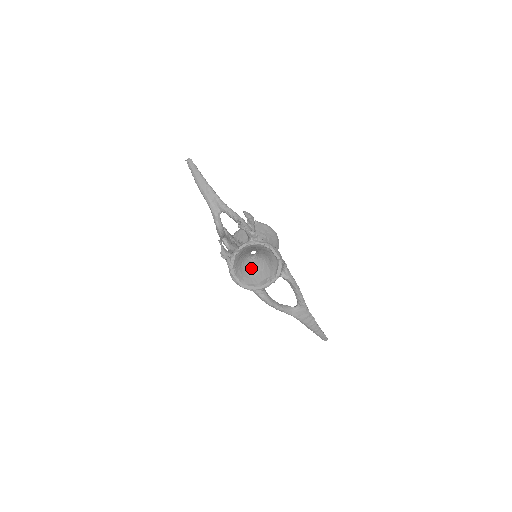
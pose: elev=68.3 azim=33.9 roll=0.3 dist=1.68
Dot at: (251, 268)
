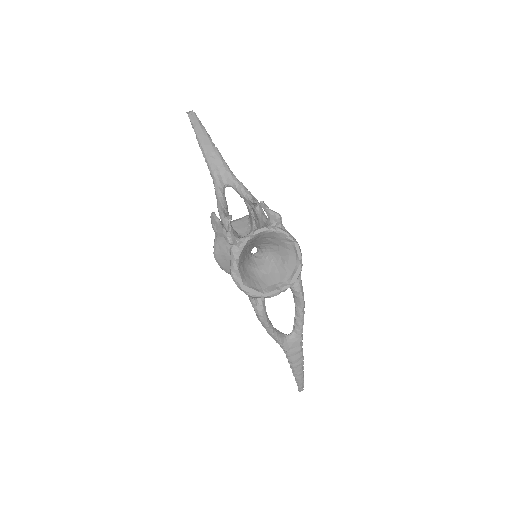
Dot at: (253, 268)
